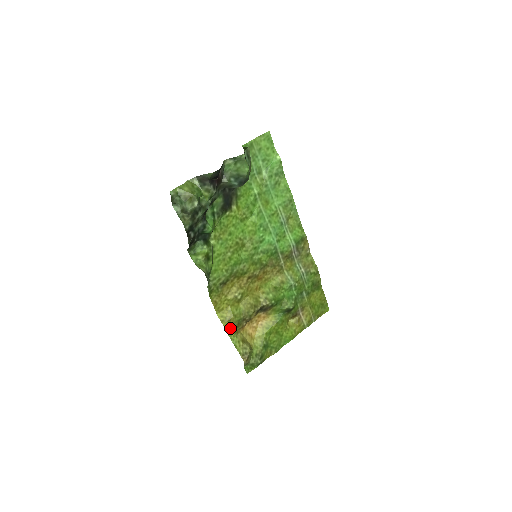
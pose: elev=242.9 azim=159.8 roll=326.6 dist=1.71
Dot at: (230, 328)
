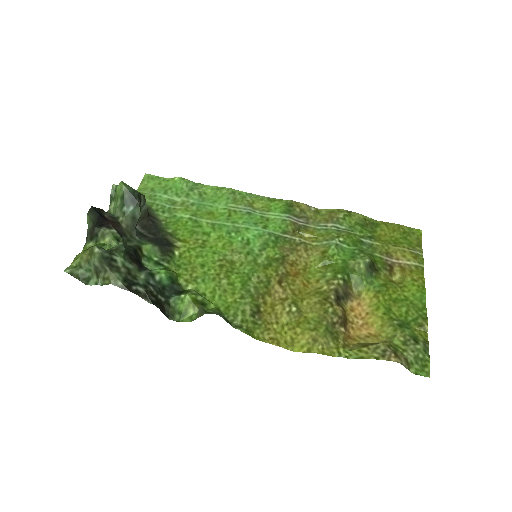
Dot at: (328, 348)
